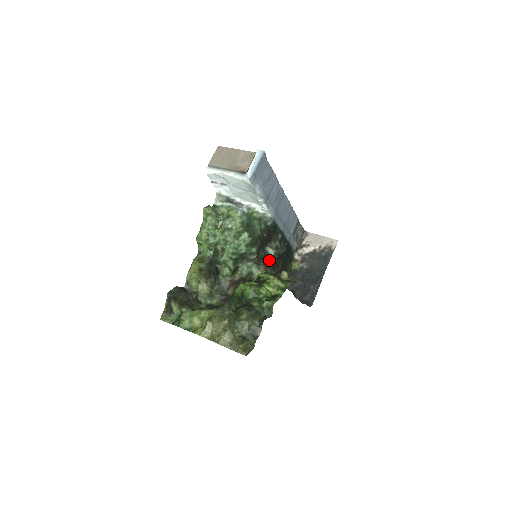
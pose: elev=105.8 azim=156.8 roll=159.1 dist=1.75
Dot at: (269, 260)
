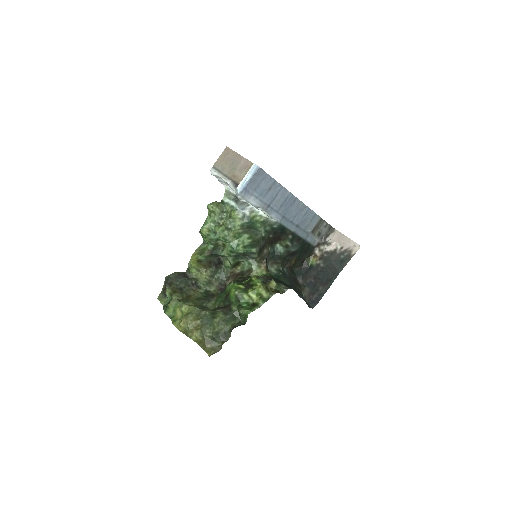
Dot at: (278, 256)
